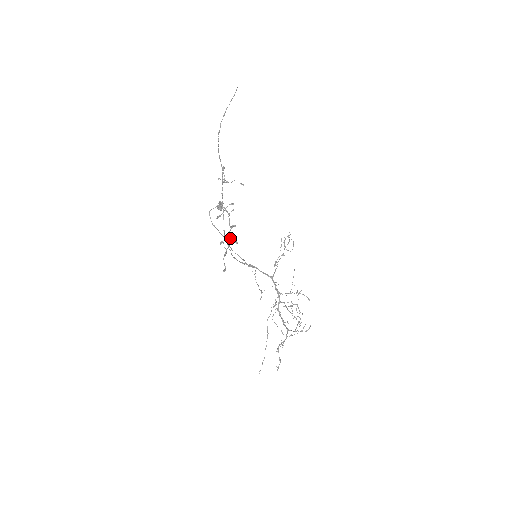
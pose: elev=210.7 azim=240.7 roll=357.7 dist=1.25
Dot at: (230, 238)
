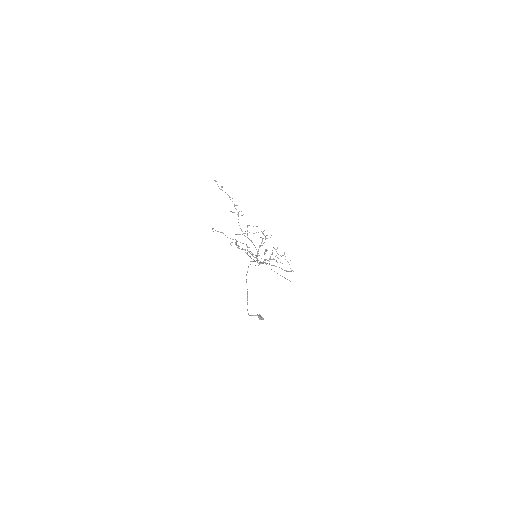
Dot at: (229, 196)
